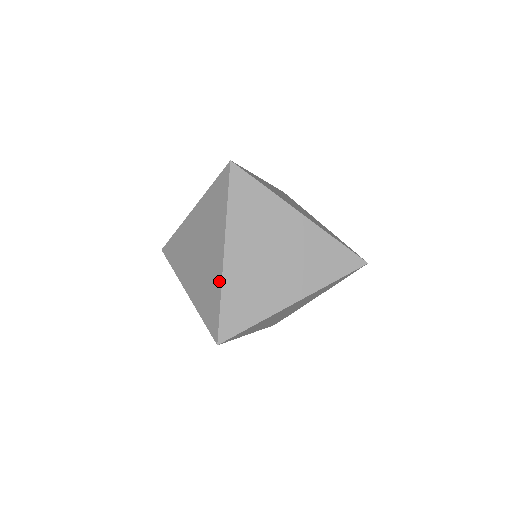
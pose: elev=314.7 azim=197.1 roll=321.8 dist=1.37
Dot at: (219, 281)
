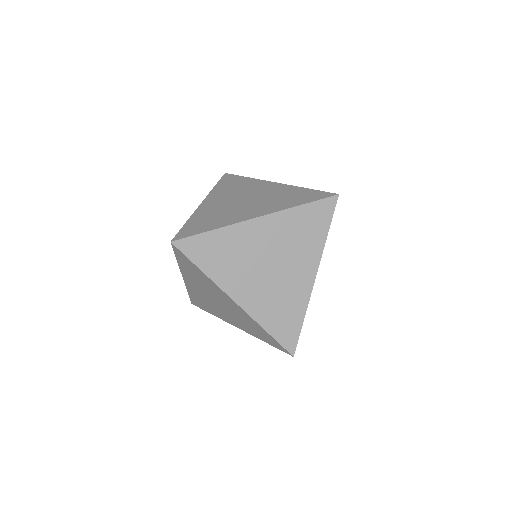
Dot at: (252, 320)
